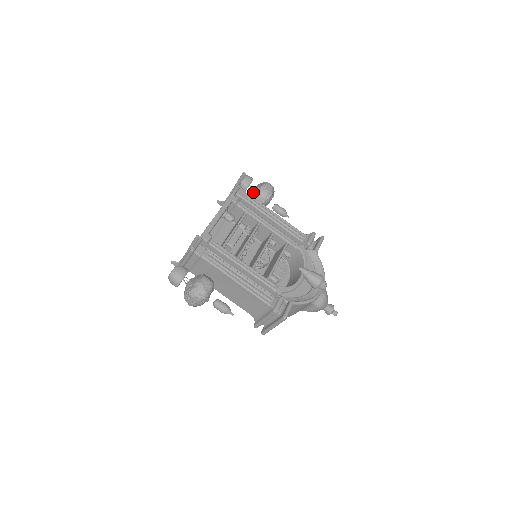
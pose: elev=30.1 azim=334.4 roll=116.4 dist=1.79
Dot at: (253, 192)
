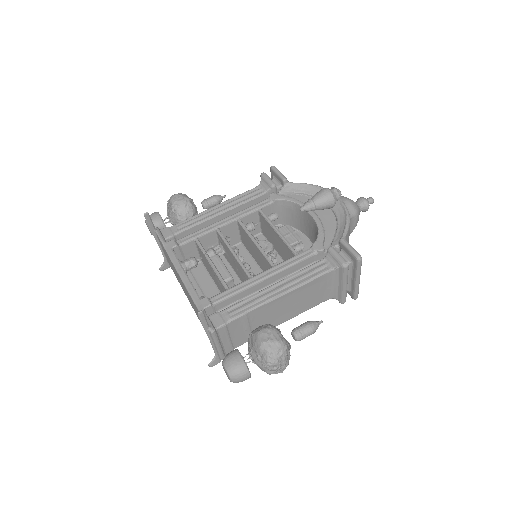
Dot at: (173, 220)
